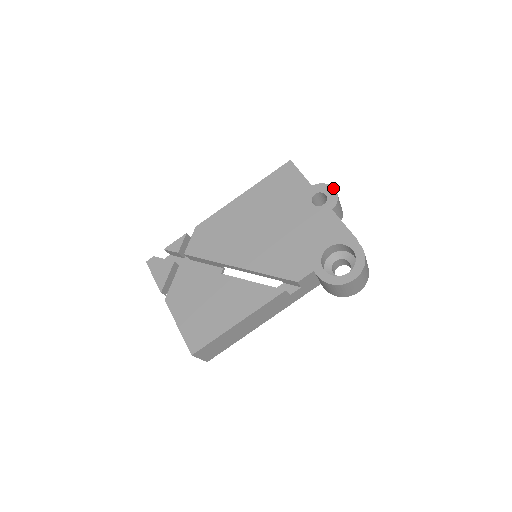
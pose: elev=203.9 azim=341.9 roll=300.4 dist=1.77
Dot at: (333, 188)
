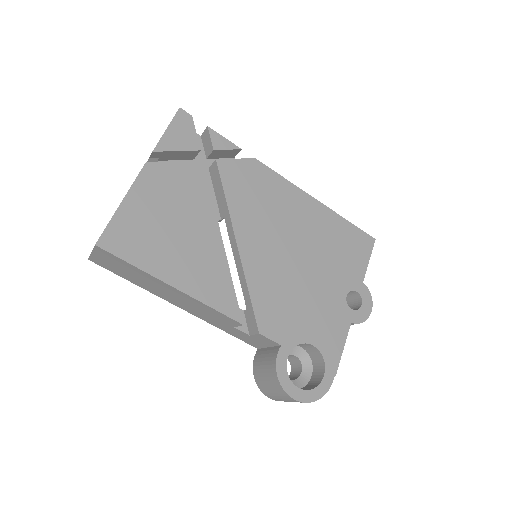
Dot at: occluded
